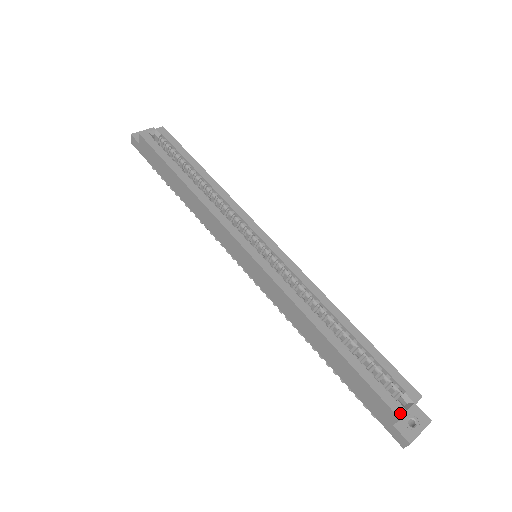
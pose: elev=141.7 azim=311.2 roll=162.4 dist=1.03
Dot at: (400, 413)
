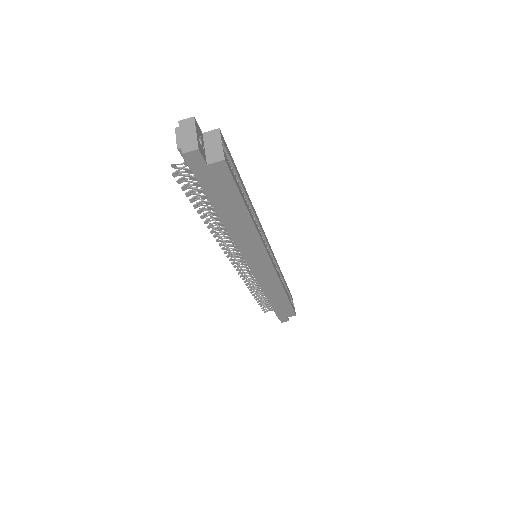
Dot at: occluded
